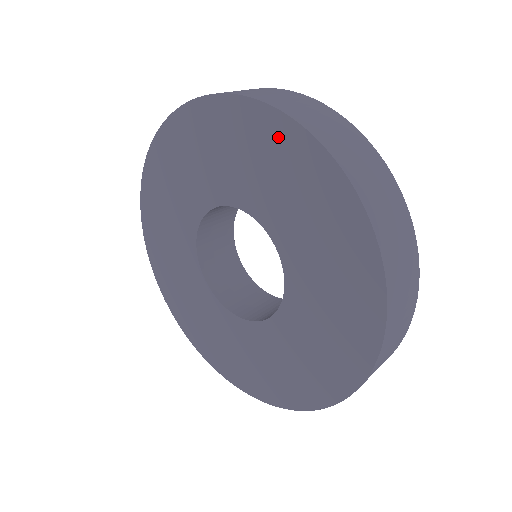
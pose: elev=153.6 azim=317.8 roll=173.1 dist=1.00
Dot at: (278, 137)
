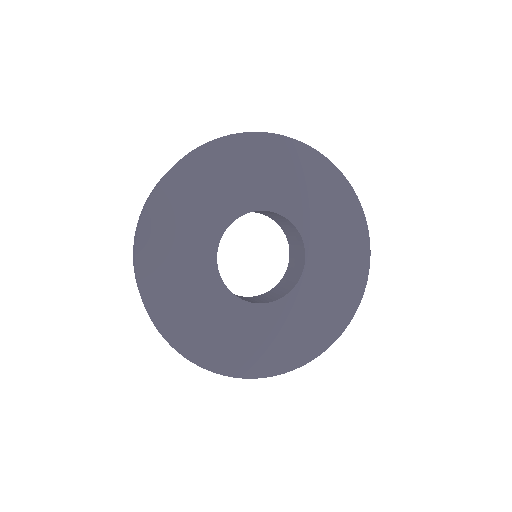
Dot at: (274, 149)
